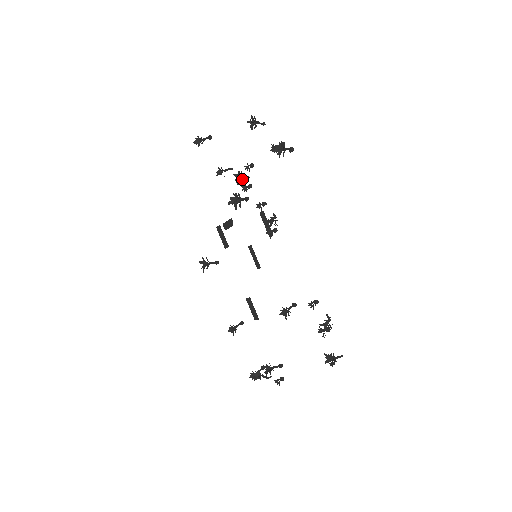
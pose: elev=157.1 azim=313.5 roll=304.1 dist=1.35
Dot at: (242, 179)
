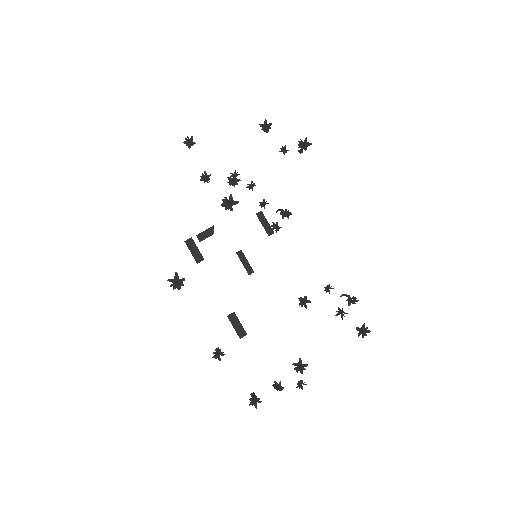
Dot at: occluded
